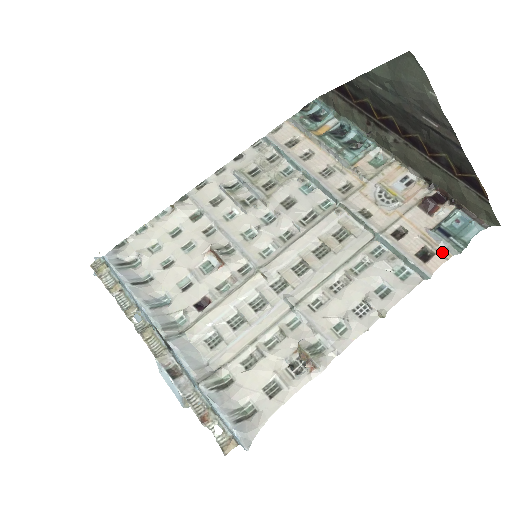
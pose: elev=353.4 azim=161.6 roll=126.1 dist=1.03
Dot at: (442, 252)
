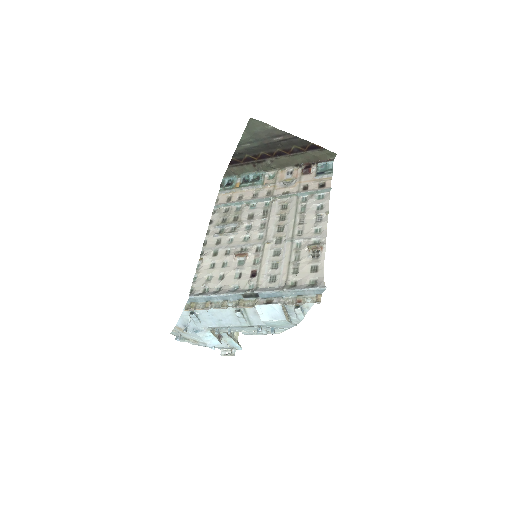
Dot at: (327, 179)
